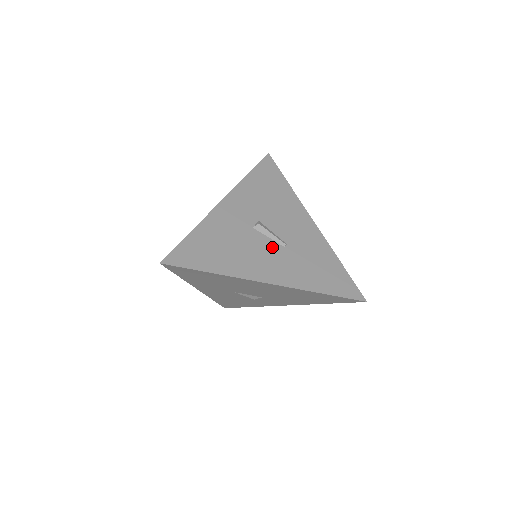
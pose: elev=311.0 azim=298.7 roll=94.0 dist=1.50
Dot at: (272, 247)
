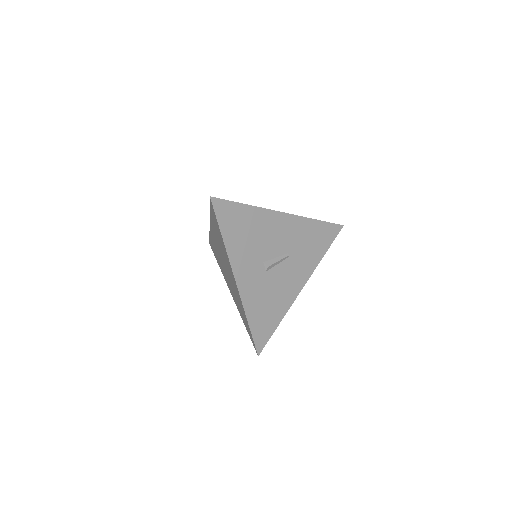
Dot at: (284, 267)
